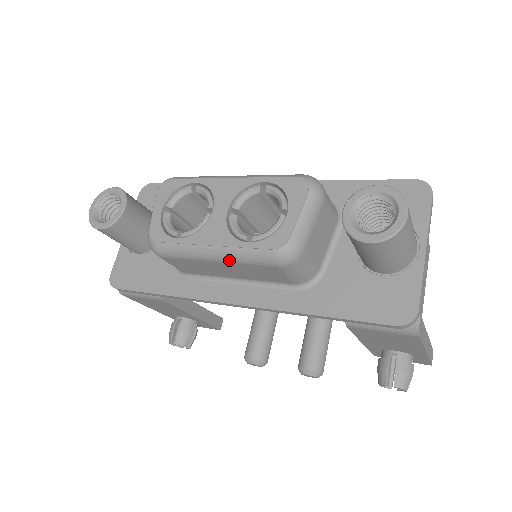
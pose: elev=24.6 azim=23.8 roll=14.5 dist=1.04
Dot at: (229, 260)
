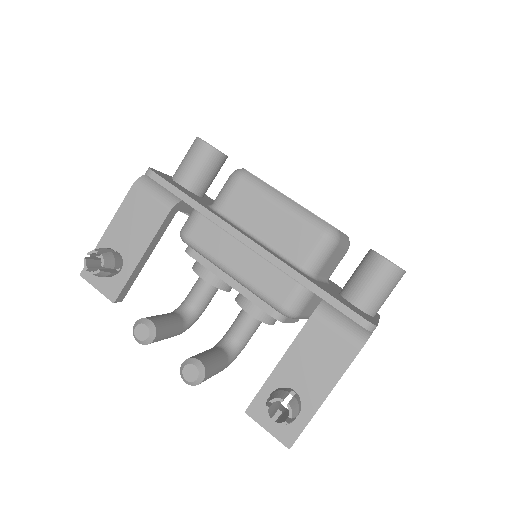
Dot at: (292, 211)
